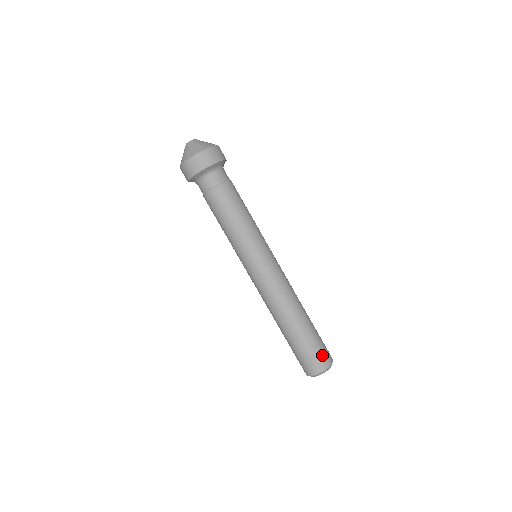
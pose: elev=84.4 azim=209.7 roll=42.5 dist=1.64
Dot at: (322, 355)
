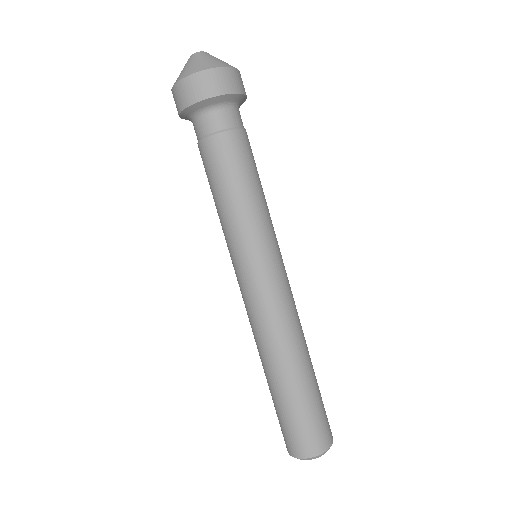
Dot at: occluded
